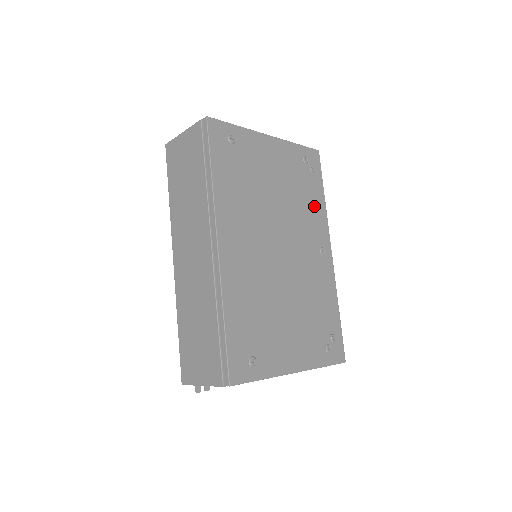
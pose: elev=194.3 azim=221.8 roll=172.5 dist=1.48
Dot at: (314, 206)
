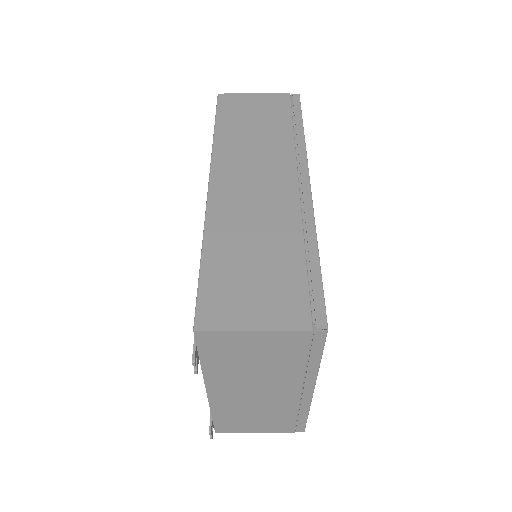
Dot at: occluded
